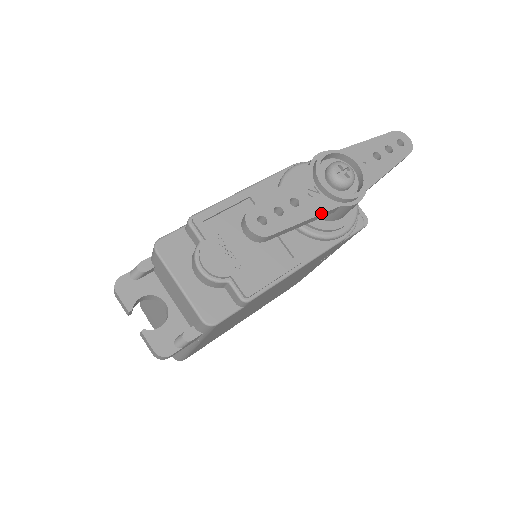
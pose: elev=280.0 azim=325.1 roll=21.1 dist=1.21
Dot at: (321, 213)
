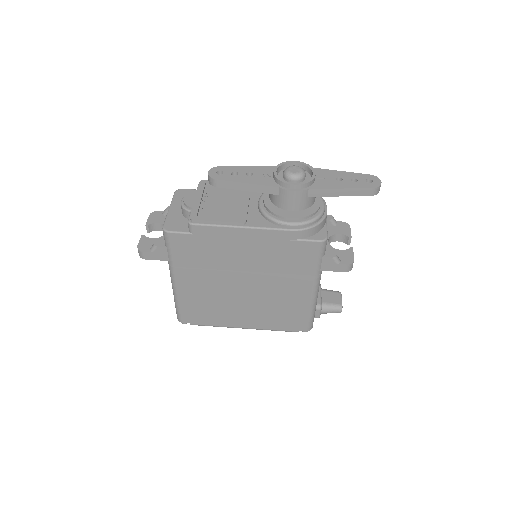
Dot at: (261, 184)
